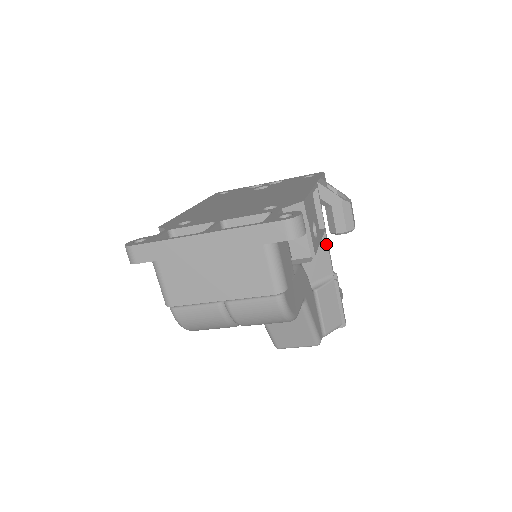
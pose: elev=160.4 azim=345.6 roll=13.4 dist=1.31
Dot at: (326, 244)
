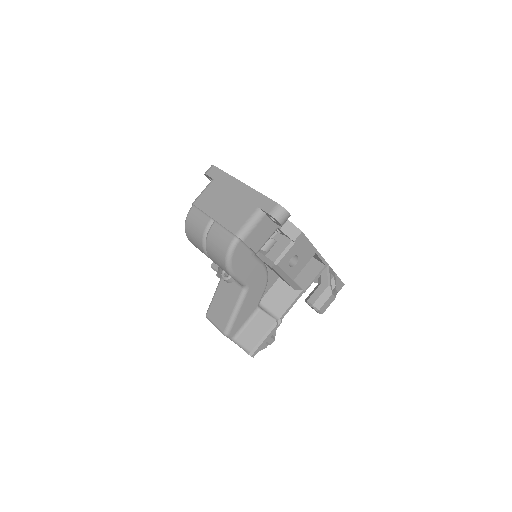
Dot at: (295, 298)
